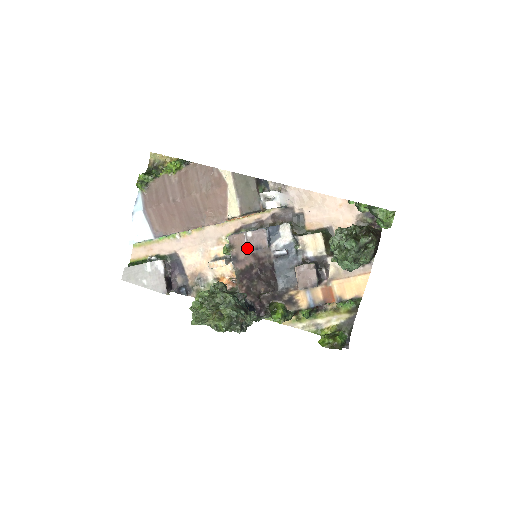
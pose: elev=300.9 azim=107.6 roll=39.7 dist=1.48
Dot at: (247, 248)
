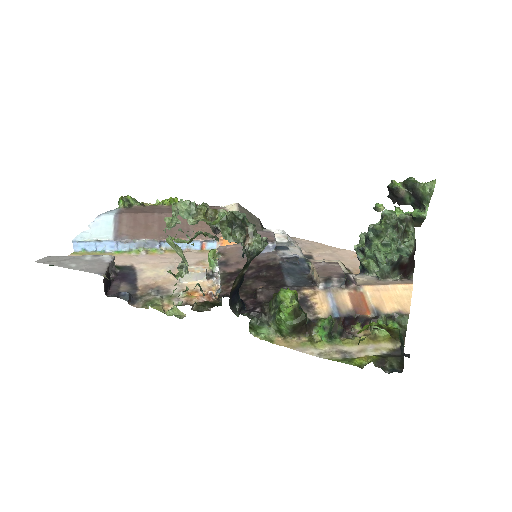
Dot at: occluded
